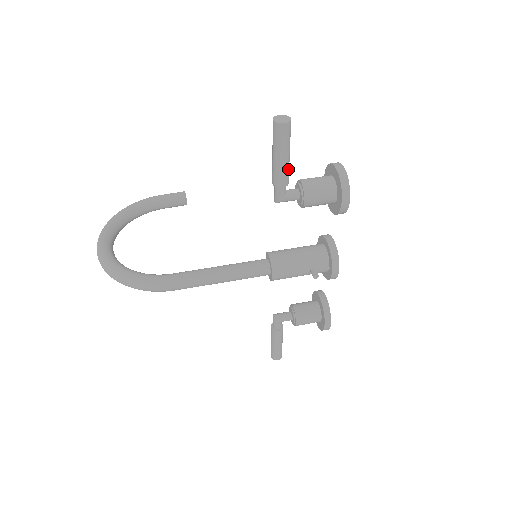
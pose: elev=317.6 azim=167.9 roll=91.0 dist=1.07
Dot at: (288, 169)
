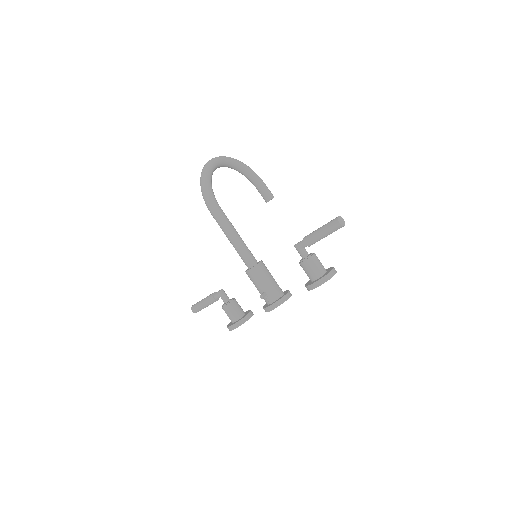
Dot at: (317, 241)
